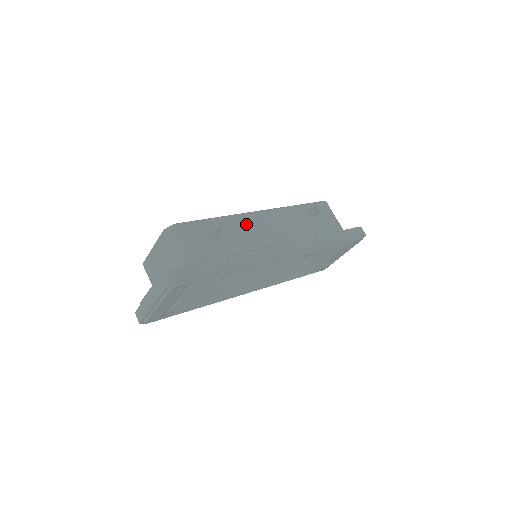
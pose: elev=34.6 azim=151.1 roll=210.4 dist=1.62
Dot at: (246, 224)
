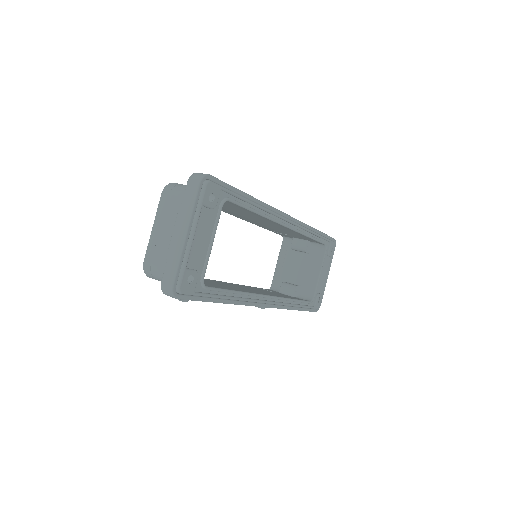
Dot at: occluded
